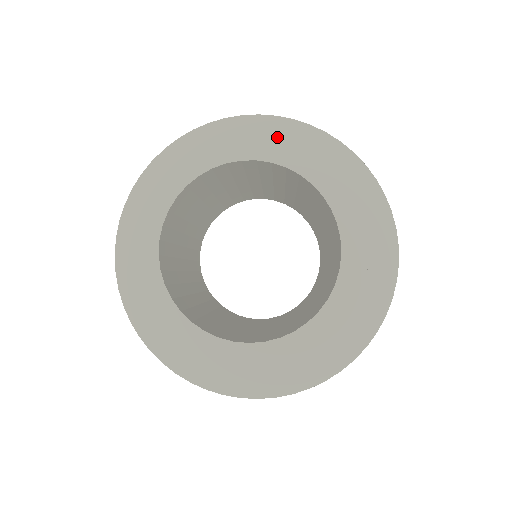
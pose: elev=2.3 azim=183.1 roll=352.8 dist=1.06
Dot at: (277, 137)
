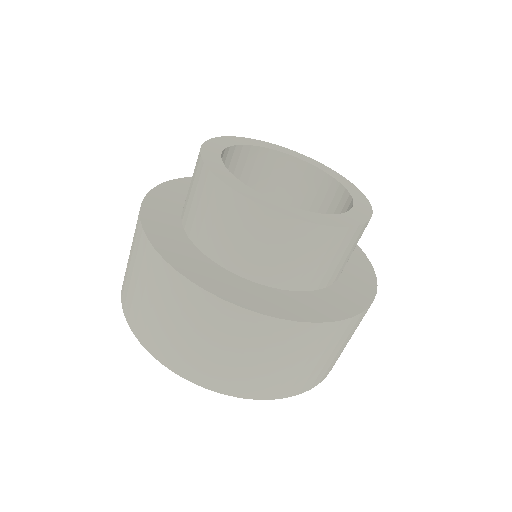
Dot at: (345, 178)
